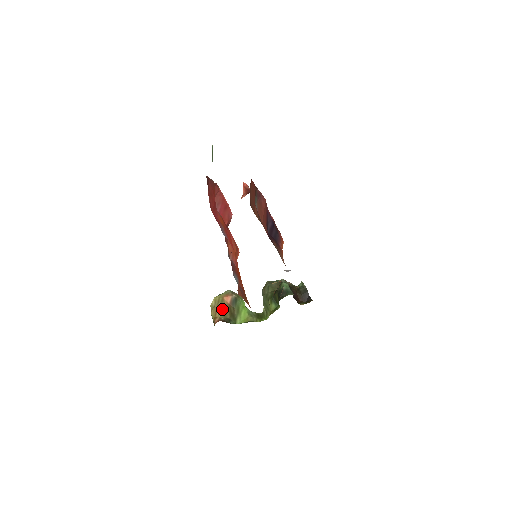
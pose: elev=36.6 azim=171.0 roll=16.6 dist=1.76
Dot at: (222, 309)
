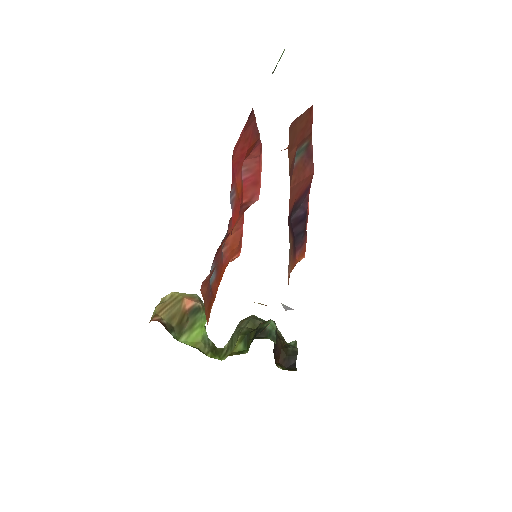
Dot at: (173, 310)
